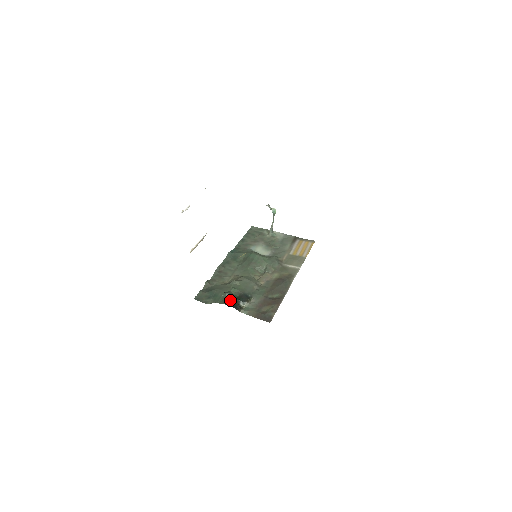
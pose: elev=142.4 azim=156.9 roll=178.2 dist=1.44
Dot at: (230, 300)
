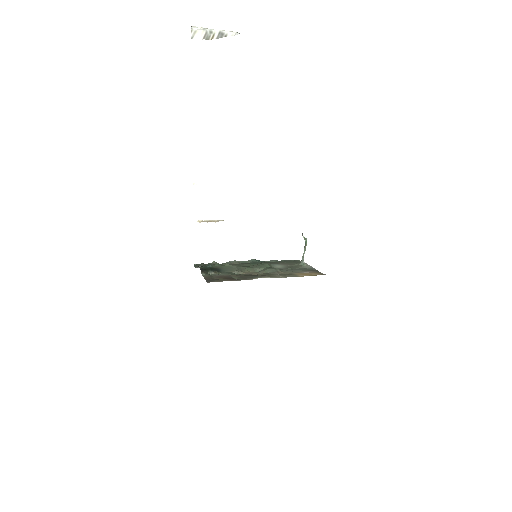
Dot at: (206, 267)
